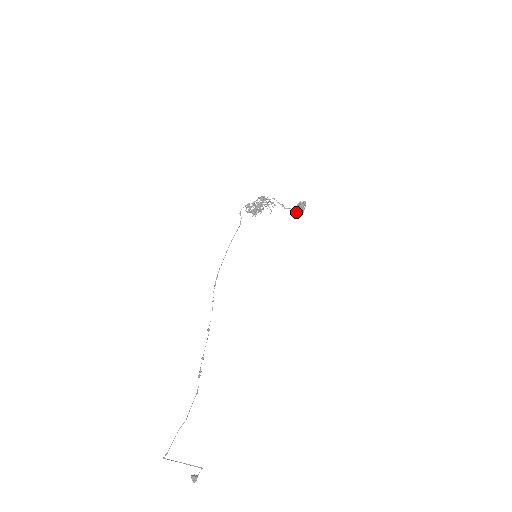
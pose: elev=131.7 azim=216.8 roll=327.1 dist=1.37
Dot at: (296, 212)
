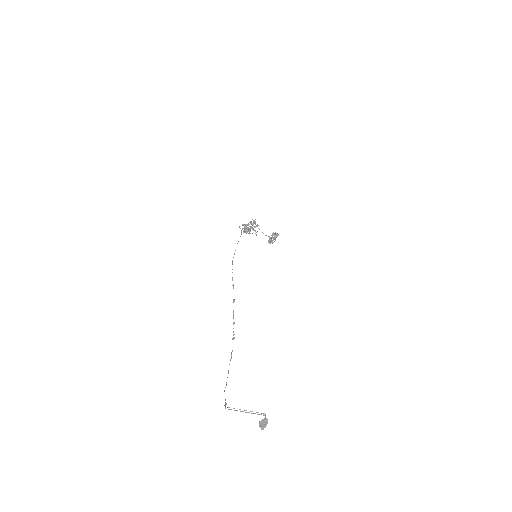
Dot at: (273, 237)
